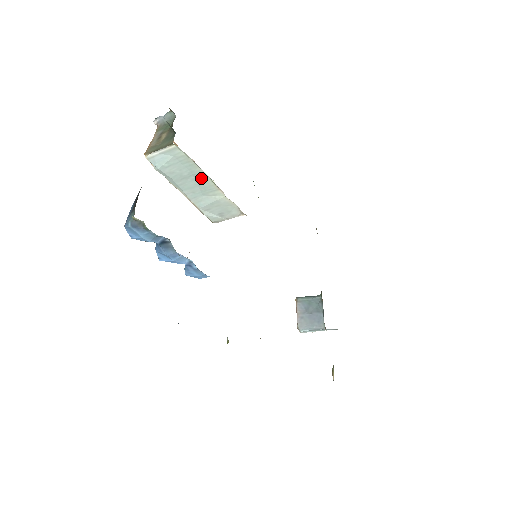
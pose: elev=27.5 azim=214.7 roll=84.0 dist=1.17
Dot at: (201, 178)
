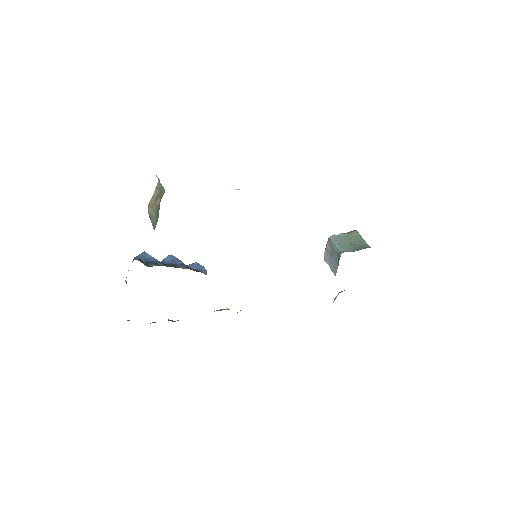
Dot at: occluded
